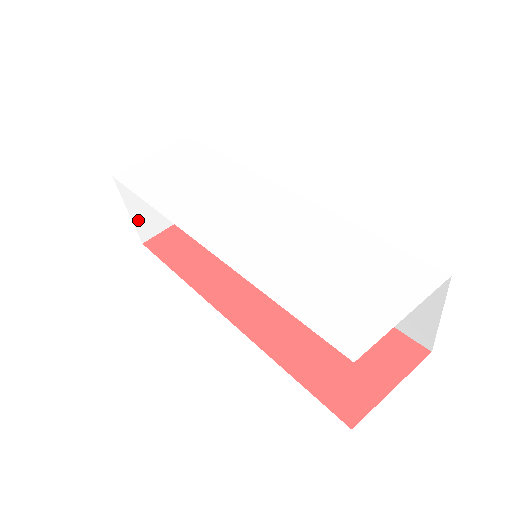
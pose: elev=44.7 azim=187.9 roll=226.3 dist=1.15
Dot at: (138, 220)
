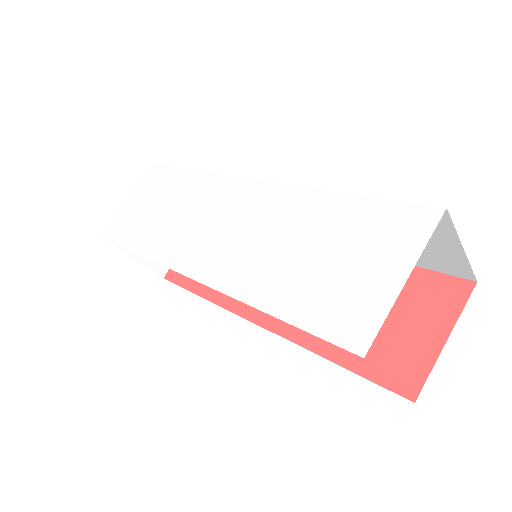
Dot at: (147, 260)
